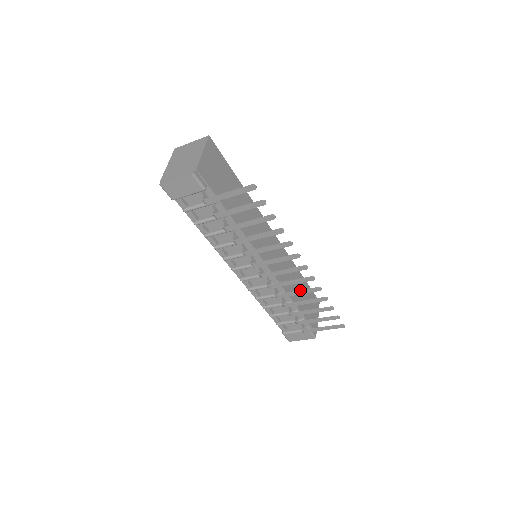
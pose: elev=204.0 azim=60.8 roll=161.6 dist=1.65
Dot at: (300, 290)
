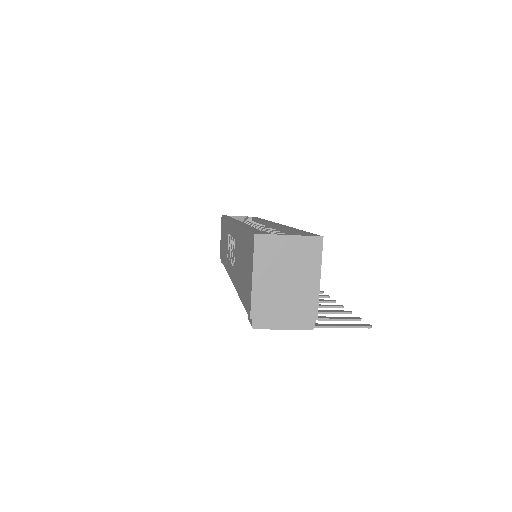
Dot at: occluded
